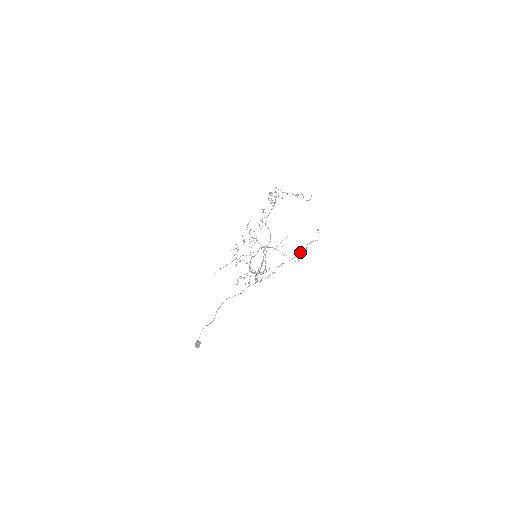
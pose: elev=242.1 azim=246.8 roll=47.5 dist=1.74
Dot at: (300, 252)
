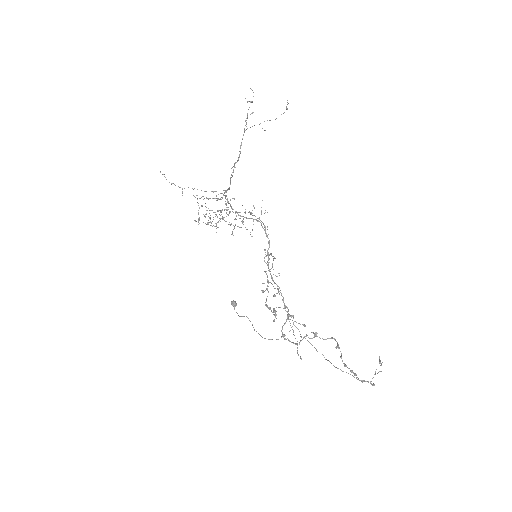
Dot at: occluded
